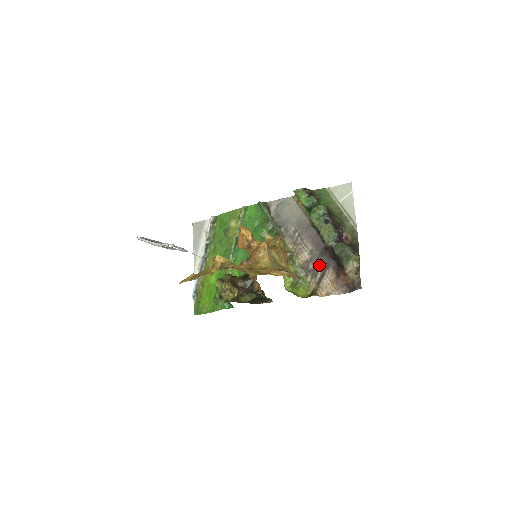
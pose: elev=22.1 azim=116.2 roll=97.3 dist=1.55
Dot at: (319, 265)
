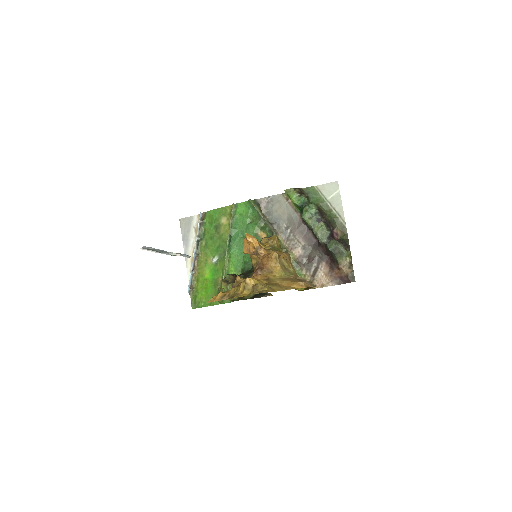
Dot at: (313, 259)
